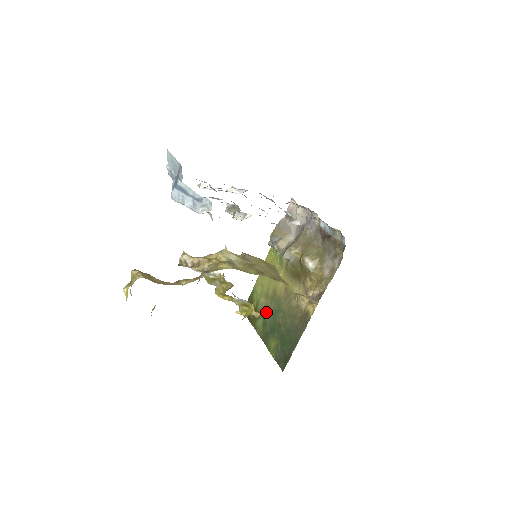
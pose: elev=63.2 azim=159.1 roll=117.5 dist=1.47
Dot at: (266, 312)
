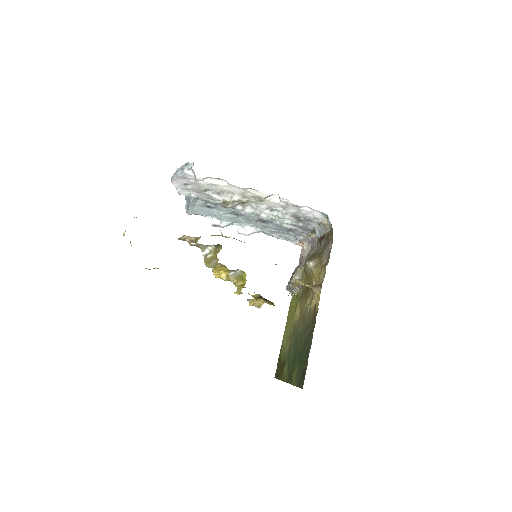
Dot at: (289, 352)
